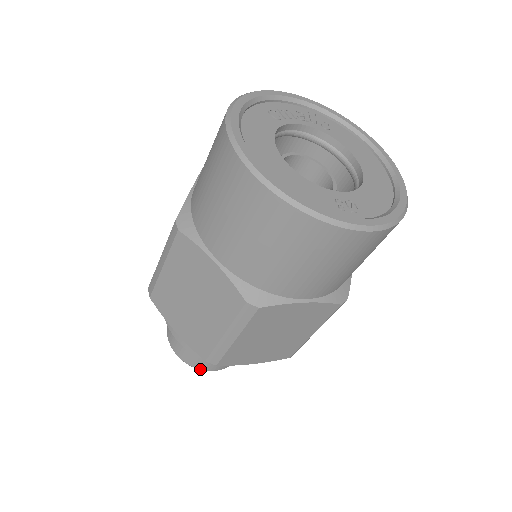
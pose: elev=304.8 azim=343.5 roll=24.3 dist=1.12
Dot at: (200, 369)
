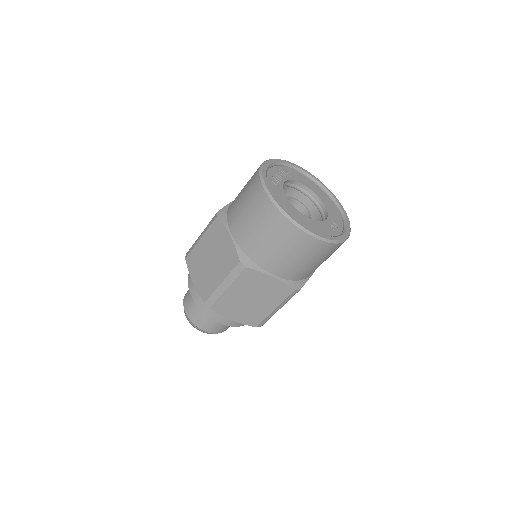
Dot at: (221, 332)
